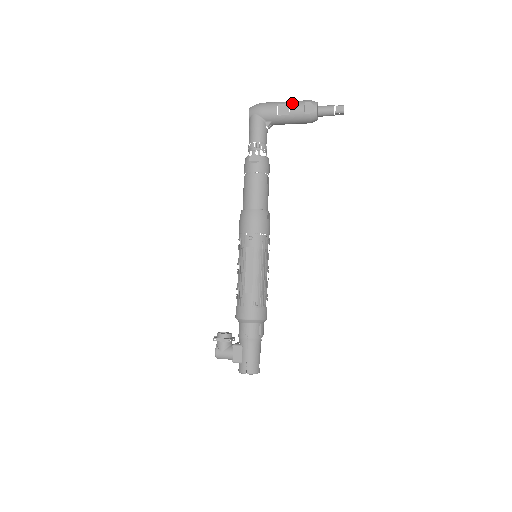
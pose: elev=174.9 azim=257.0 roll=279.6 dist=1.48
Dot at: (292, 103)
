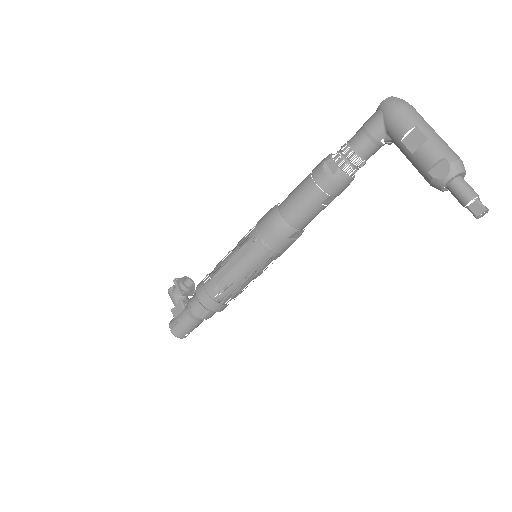
Dot at: (430, 142)
